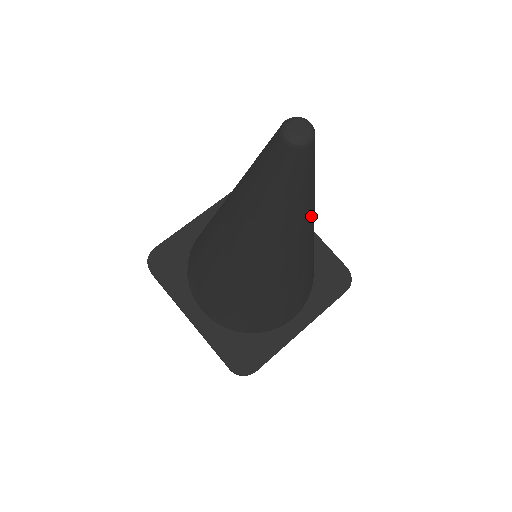
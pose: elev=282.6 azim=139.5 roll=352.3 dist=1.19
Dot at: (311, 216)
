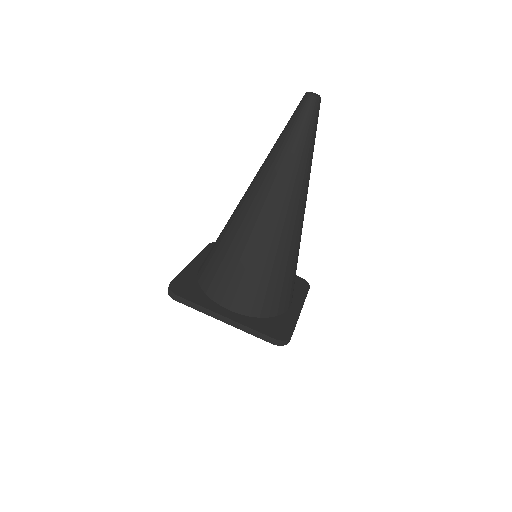
Dot at: (293, 174)
